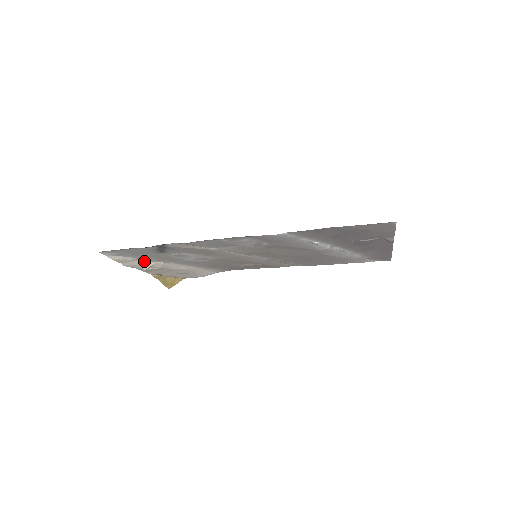
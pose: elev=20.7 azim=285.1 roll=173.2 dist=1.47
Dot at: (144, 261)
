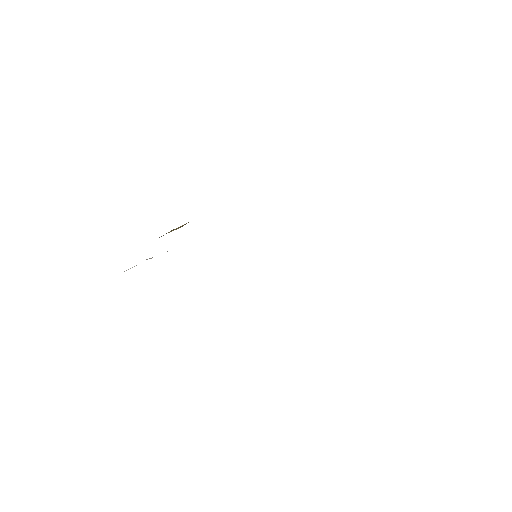
Dot at: occluded
